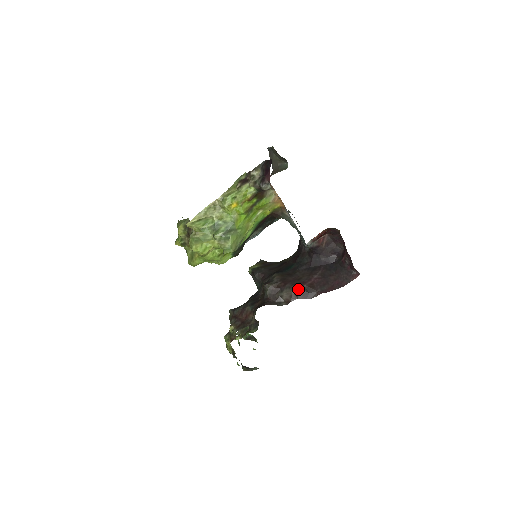
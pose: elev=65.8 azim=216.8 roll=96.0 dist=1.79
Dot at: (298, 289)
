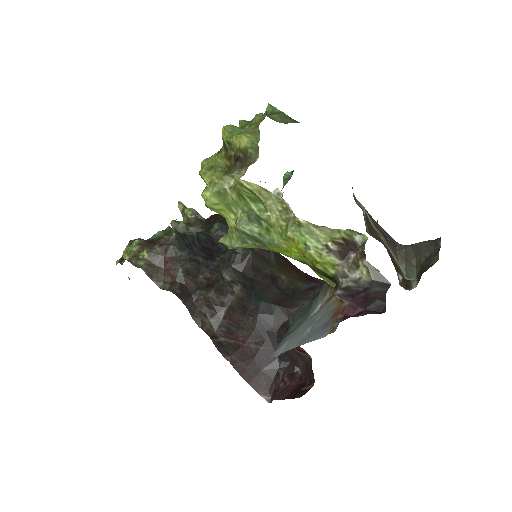
Dot at: (223, 336)
